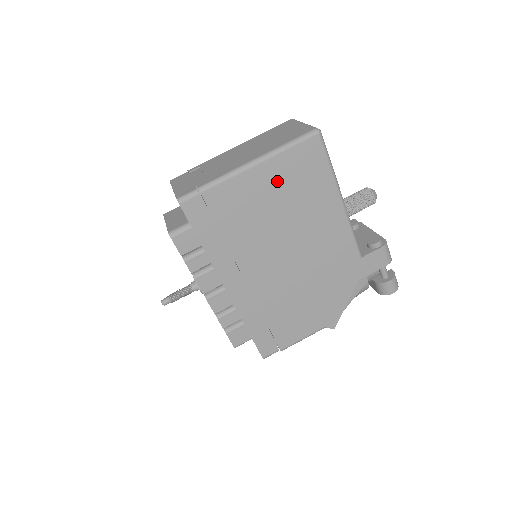
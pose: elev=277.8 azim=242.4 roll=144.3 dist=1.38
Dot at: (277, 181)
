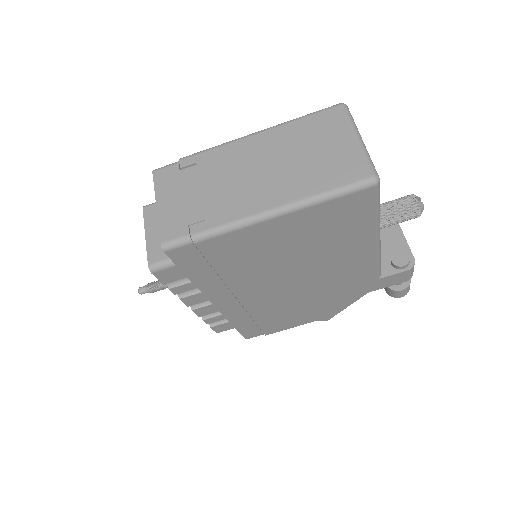
Dot at: (301, 229)
